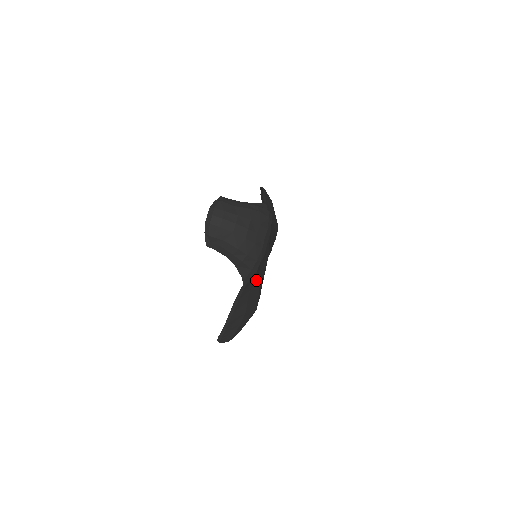
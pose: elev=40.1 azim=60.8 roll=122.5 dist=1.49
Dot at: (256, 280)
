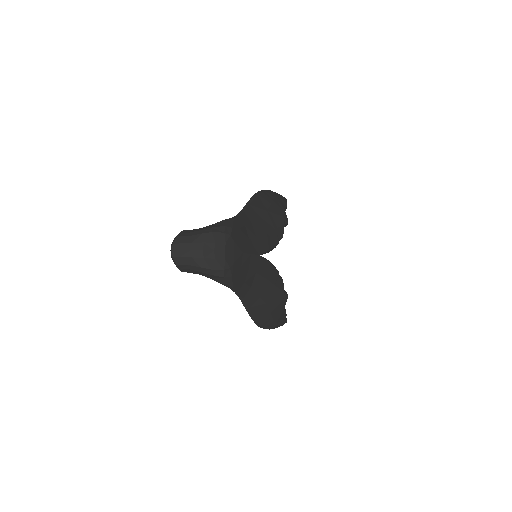
Dot at: (253, 278)
